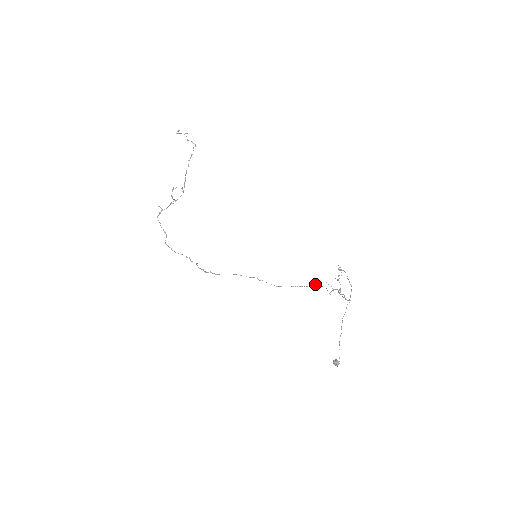
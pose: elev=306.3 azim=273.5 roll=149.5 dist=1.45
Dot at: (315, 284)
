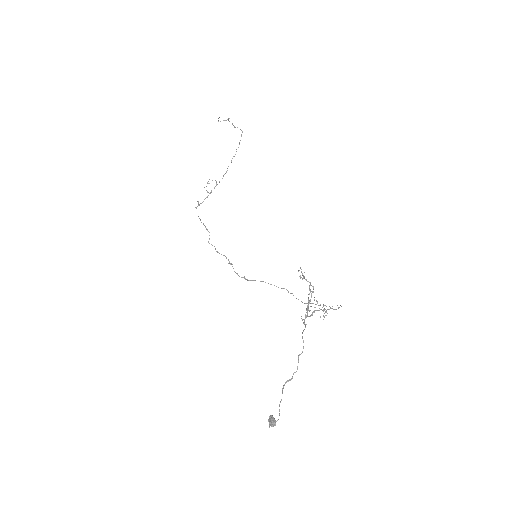
Dot at: occluded
